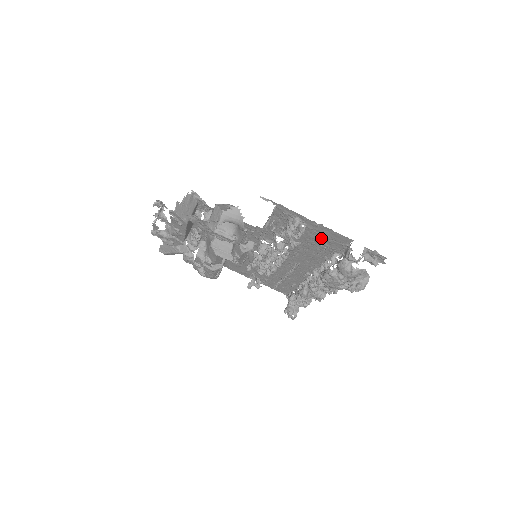
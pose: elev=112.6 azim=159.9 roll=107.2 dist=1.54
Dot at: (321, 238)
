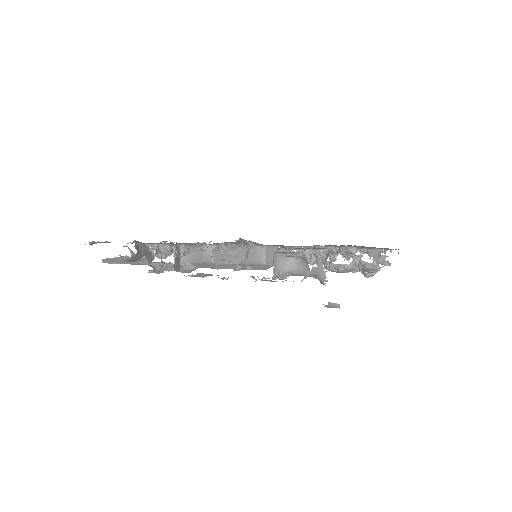
Dot at: occluded
